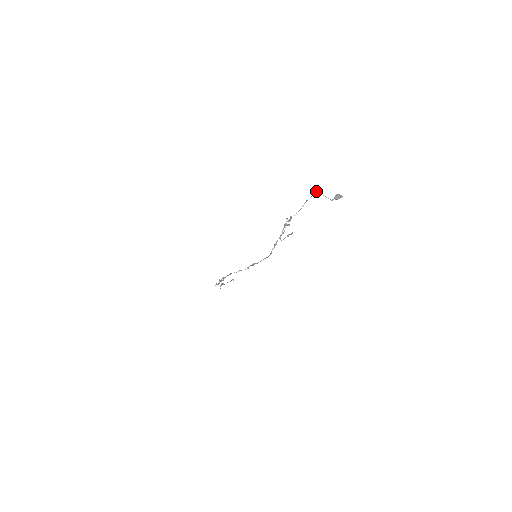
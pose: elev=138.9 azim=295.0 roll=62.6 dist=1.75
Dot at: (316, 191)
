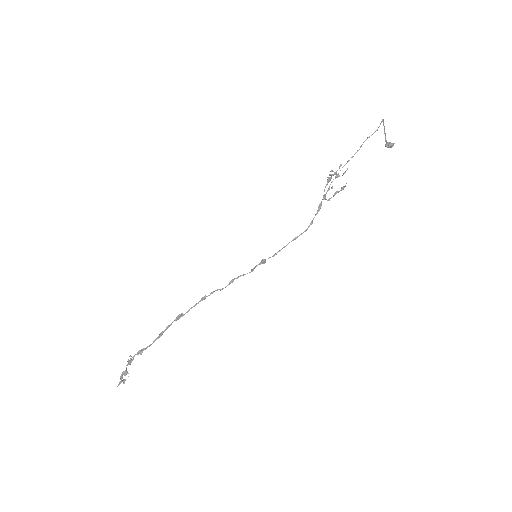
Dot at: (383, 123)
